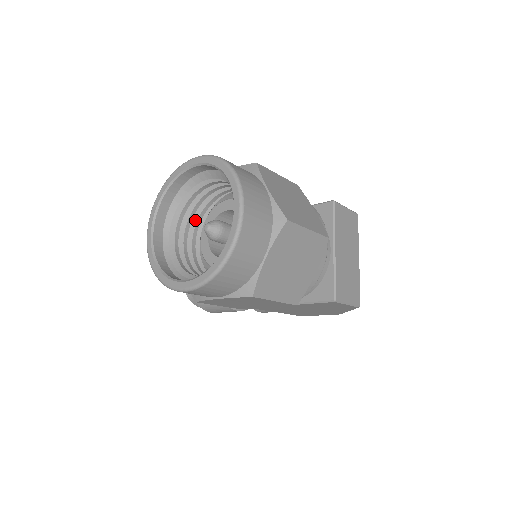
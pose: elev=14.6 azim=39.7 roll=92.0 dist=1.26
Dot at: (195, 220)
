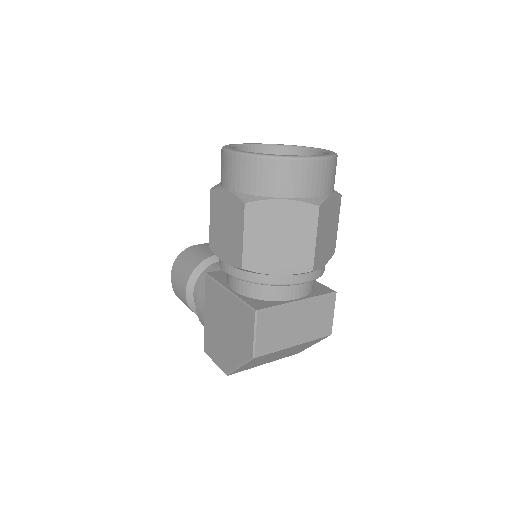
Dot at: occluded
